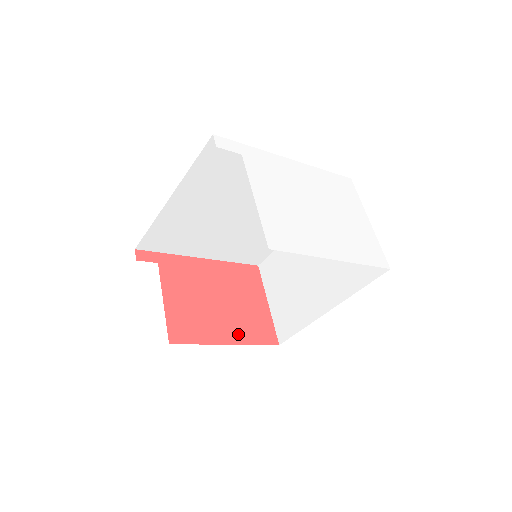
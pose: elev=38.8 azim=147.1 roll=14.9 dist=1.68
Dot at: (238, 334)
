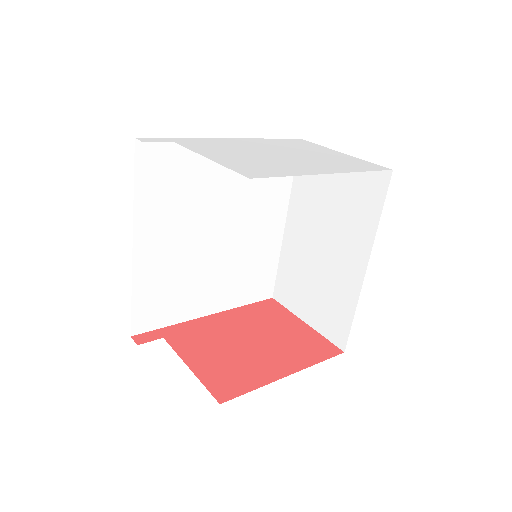
Dot at: (292, 362)
